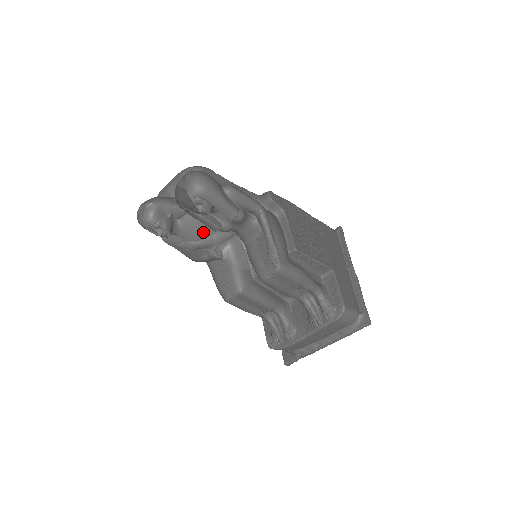
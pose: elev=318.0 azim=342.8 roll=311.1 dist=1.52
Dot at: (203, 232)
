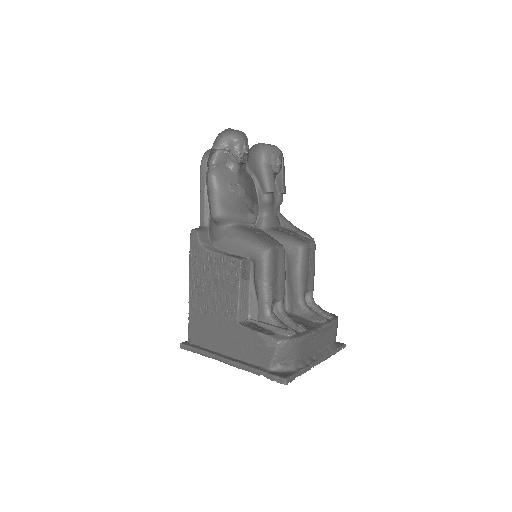
Dot at: (251, 191)
